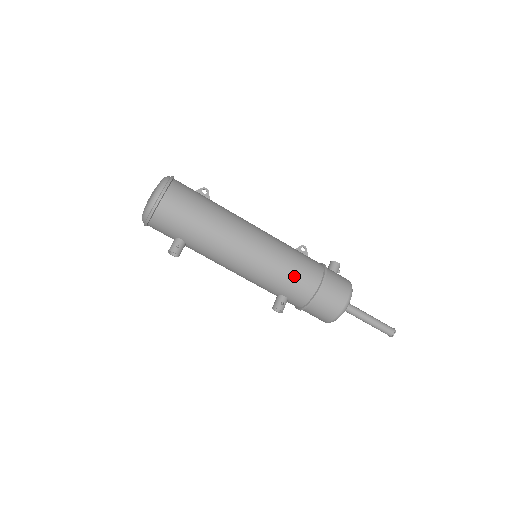
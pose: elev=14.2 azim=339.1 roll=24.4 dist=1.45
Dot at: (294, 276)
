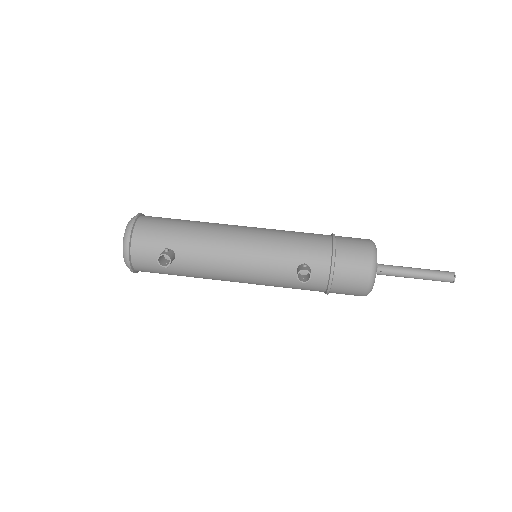
Dot at: (300, 237)
